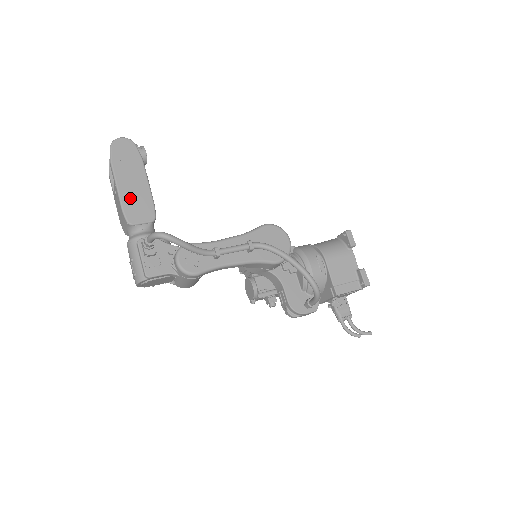
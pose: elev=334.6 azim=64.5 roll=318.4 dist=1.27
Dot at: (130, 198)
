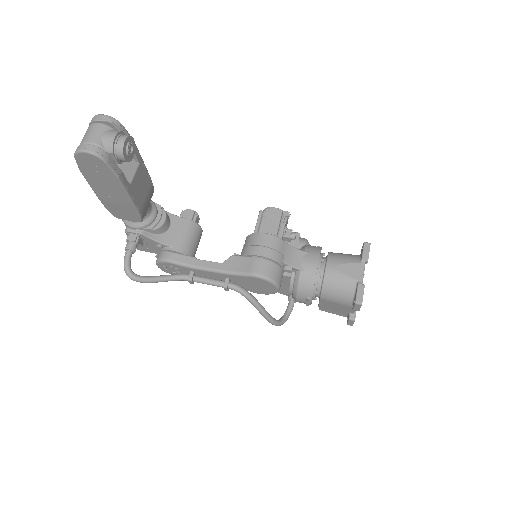
Dot at: (111, 204)
